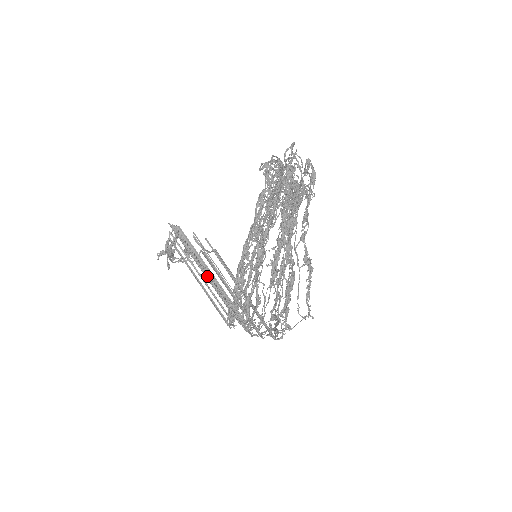
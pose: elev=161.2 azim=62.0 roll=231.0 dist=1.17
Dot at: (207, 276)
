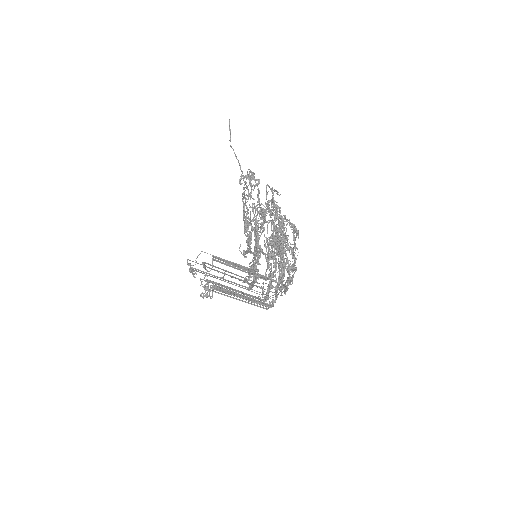
Dot at: (236, 290)
